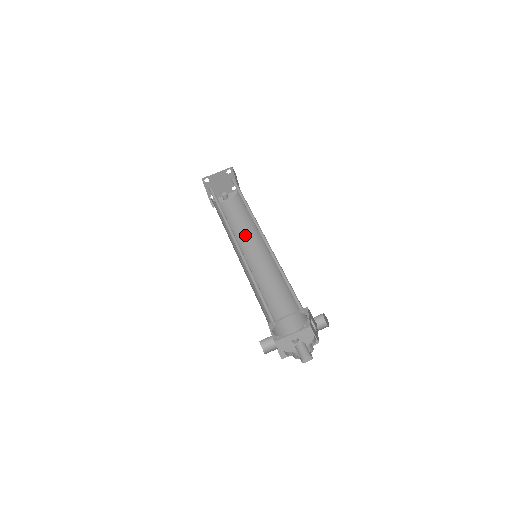
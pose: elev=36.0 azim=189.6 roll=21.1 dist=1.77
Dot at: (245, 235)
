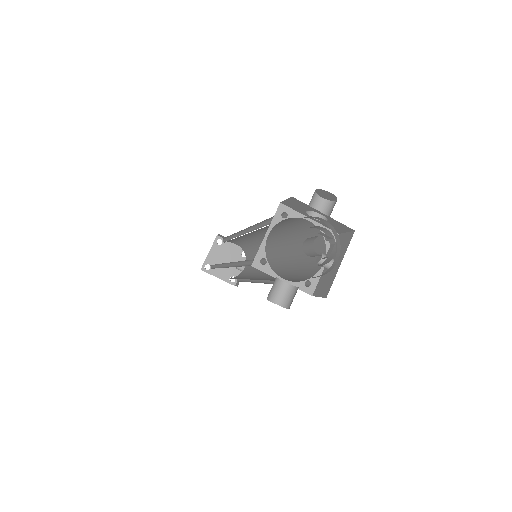
Dot at: occluded
